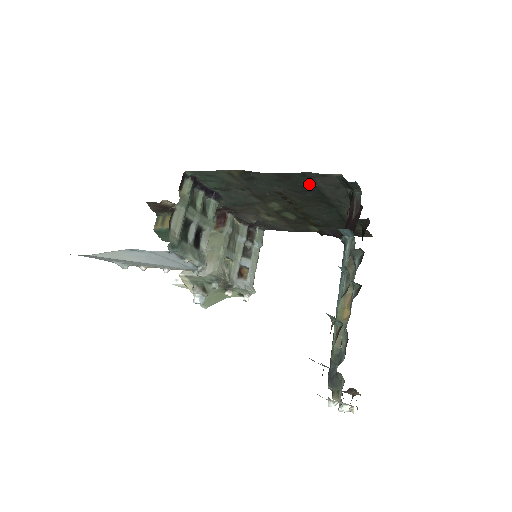
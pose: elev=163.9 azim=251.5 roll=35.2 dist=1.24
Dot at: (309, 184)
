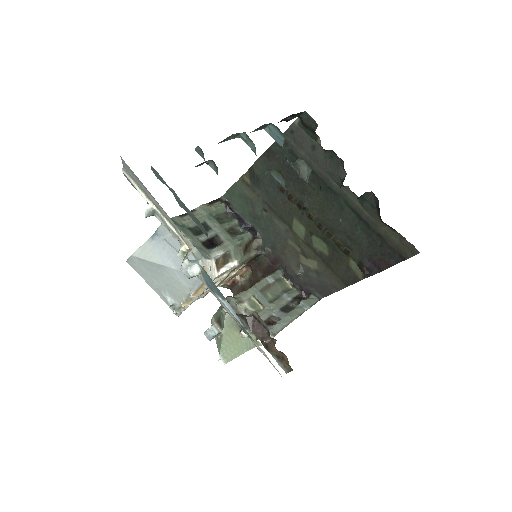
Dot at: (293, 158)
